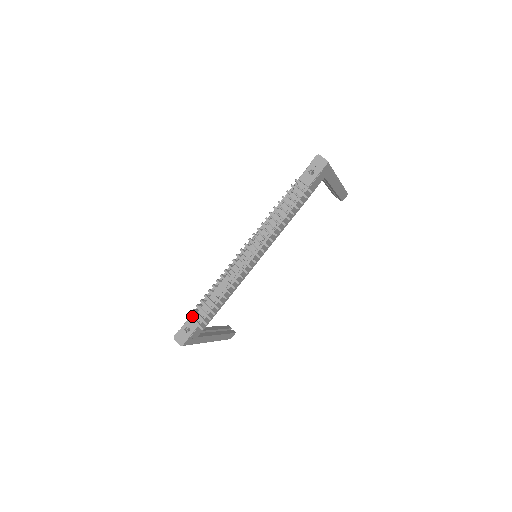
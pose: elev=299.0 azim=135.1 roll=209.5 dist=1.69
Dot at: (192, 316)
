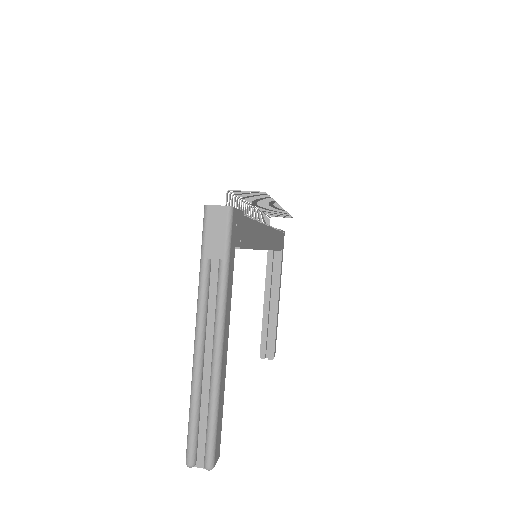
Dot at: occluded
